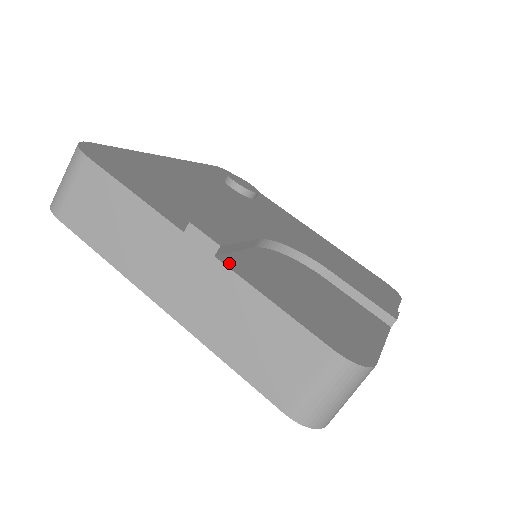
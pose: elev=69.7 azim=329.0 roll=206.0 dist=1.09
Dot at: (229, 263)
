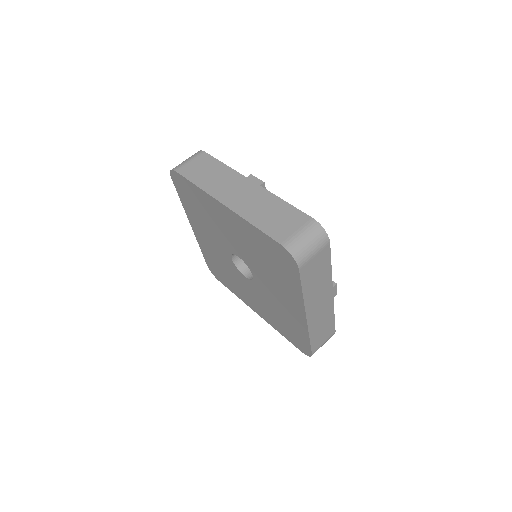
Dot at: occluded
